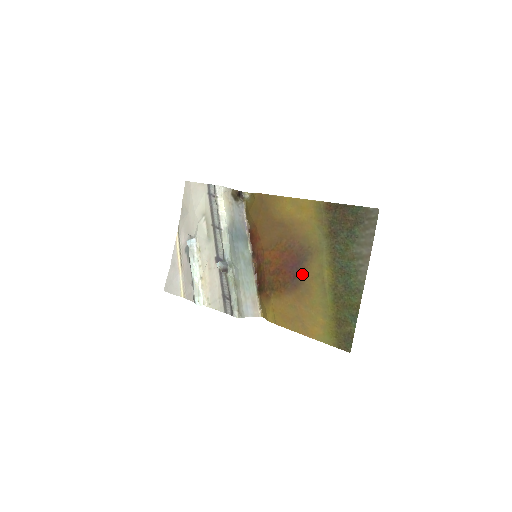
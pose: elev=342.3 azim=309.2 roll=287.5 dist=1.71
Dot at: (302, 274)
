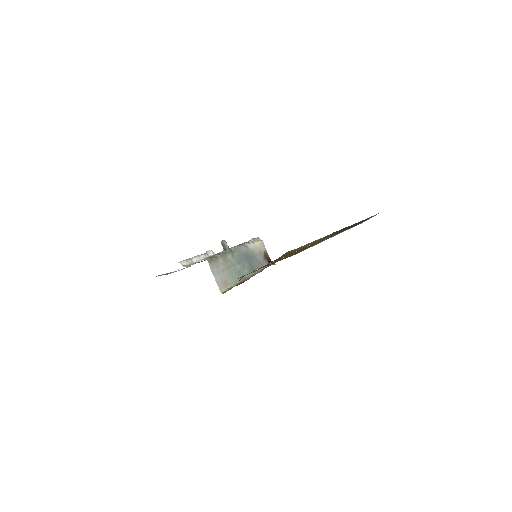
Dot at: occluded
